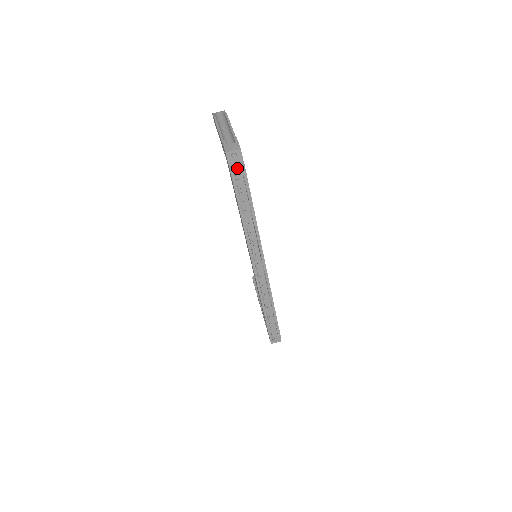
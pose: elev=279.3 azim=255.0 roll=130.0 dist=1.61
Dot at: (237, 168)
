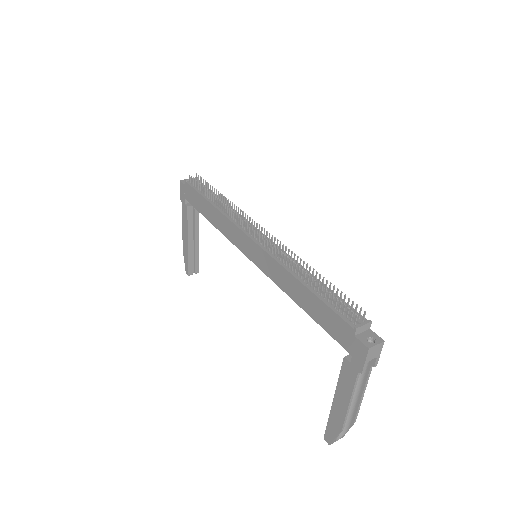
Dot at: (192, 179)
